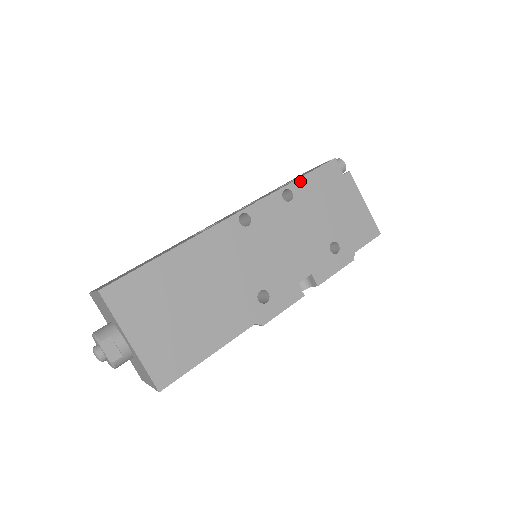
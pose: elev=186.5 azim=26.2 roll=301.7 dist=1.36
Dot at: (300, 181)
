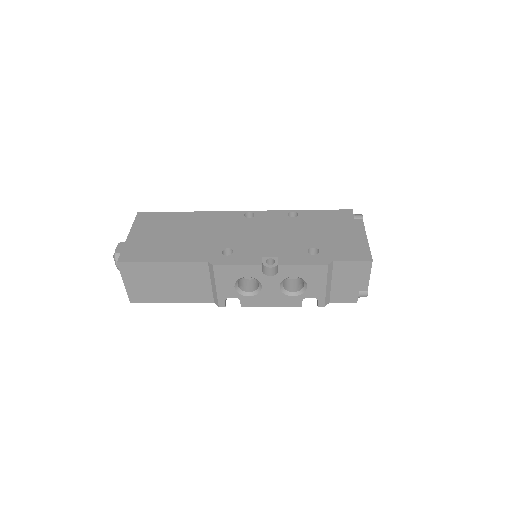
Dot at: (310, 211)
